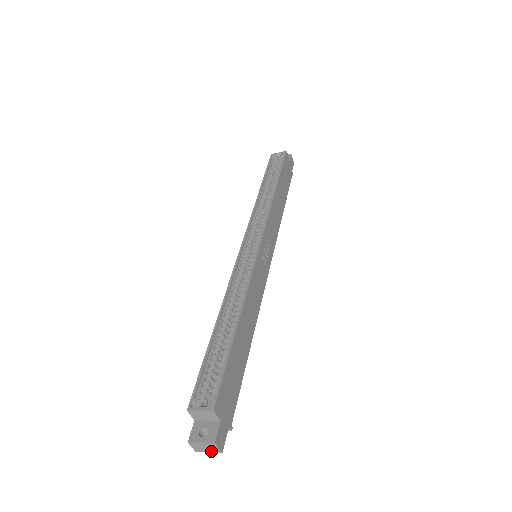
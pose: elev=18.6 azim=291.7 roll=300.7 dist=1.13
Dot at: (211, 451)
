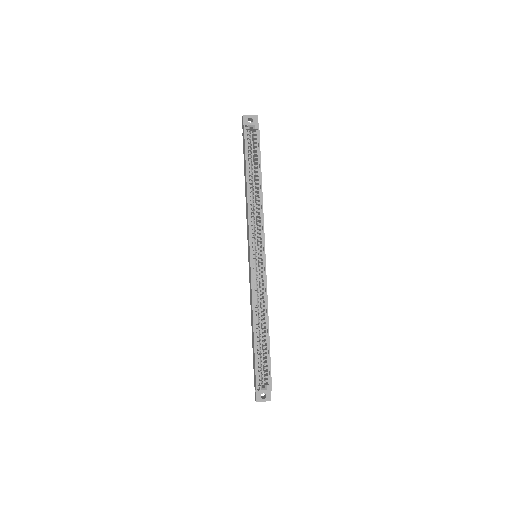
Dot at: occluded
